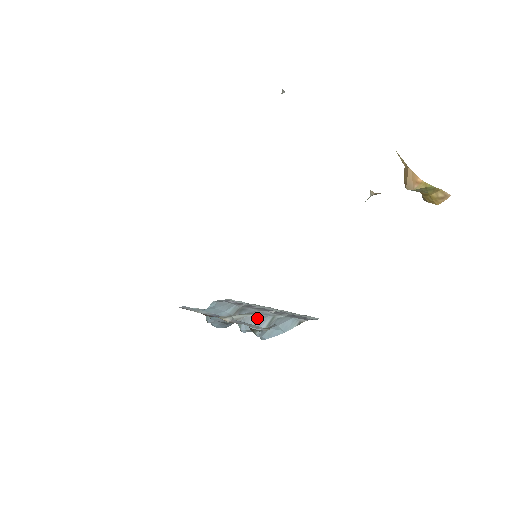
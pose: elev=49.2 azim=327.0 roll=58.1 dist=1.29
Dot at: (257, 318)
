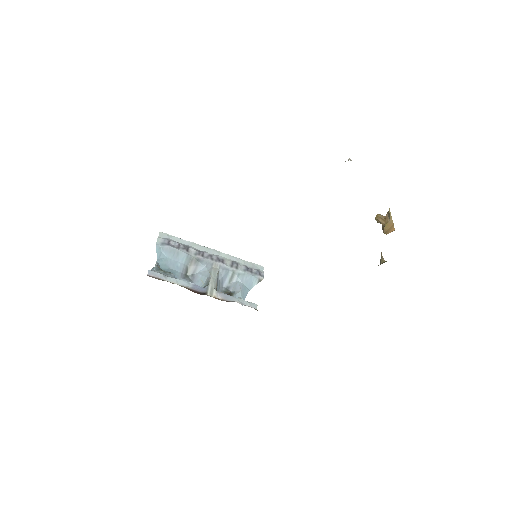
Dot at: (220, 274)
